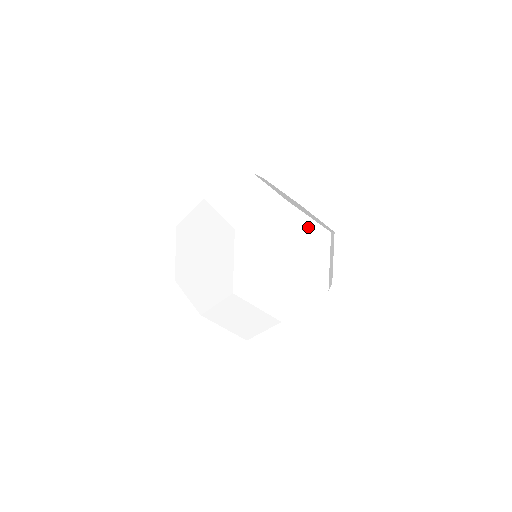
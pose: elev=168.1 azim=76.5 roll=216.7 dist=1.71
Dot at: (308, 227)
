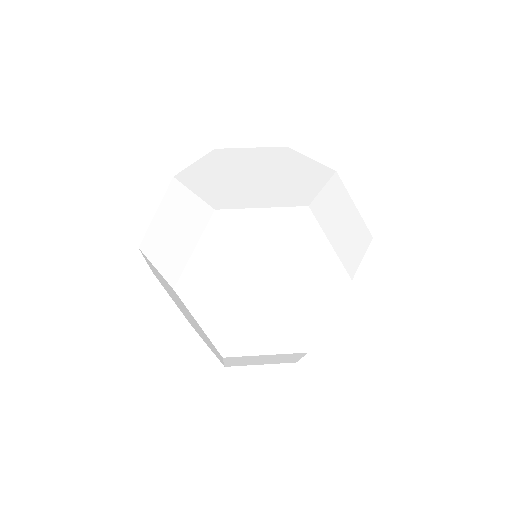
Dot at: (305, 163)
